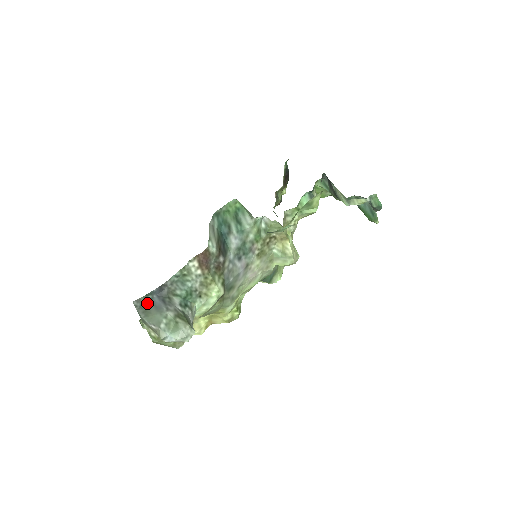
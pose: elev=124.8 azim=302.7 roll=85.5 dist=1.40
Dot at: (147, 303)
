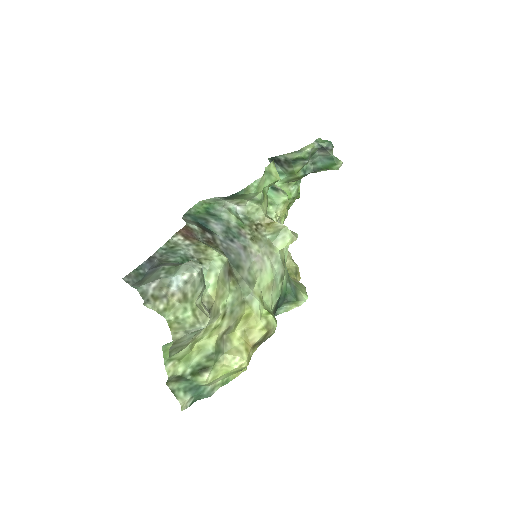
Dot at: (141, 279)
